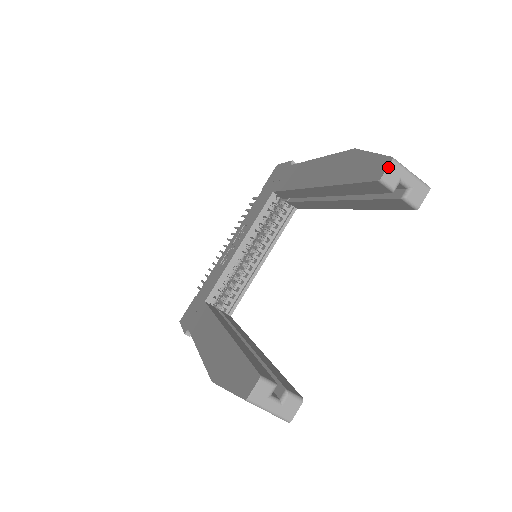
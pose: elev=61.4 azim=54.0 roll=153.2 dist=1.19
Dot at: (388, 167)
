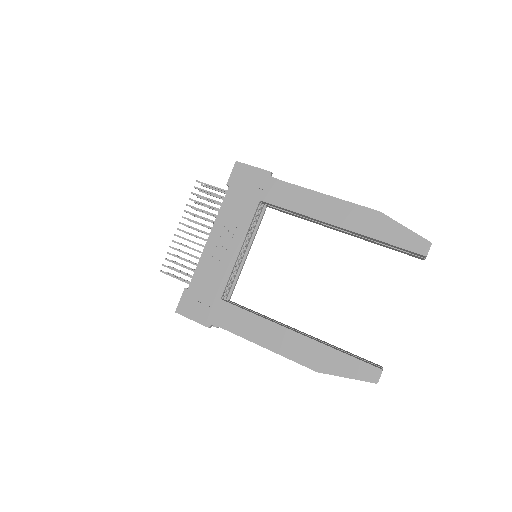
Dot at: occluded
